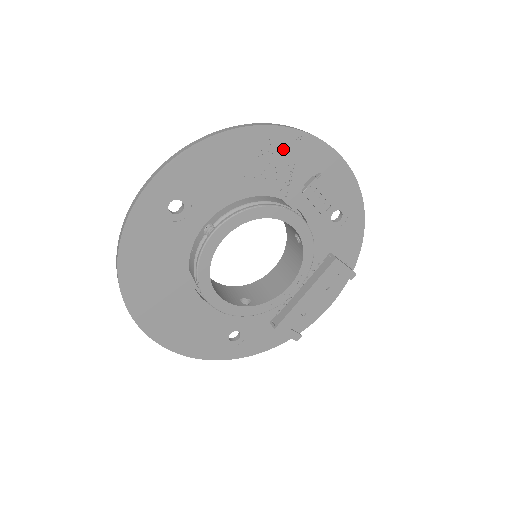
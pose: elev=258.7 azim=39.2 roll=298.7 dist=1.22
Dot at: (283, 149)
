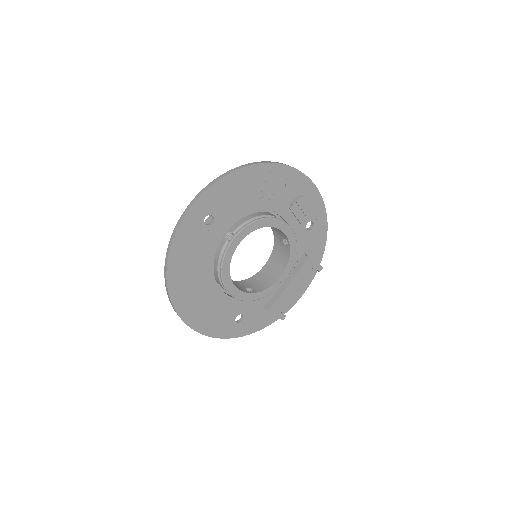
Dot at: (278, 179)
